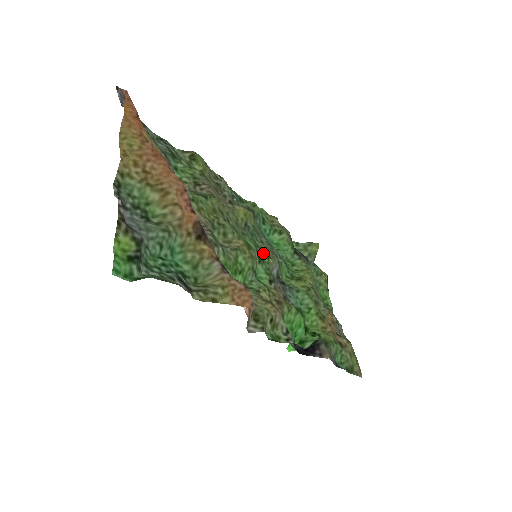
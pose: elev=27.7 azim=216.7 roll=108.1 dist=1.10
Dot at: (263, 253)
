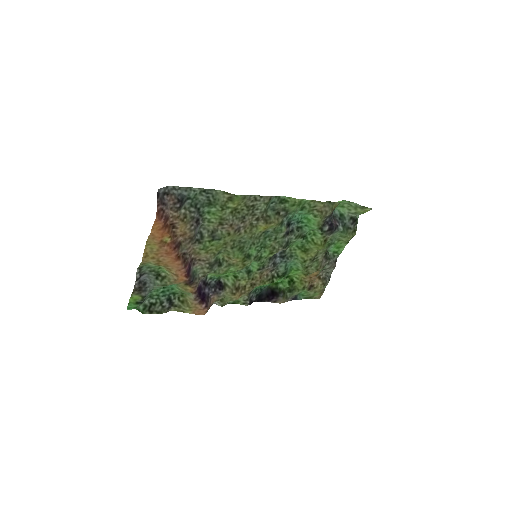
Dot at: (266, 252)
